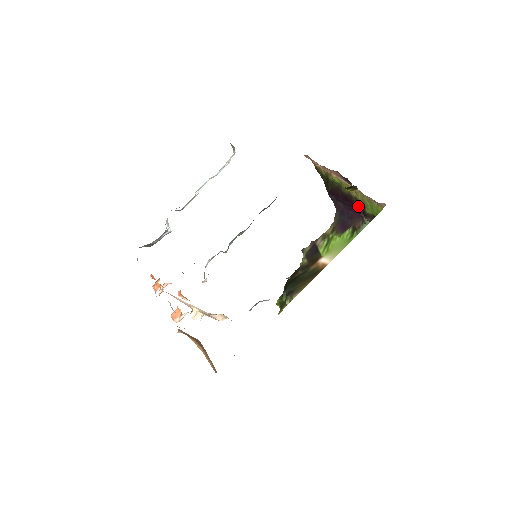
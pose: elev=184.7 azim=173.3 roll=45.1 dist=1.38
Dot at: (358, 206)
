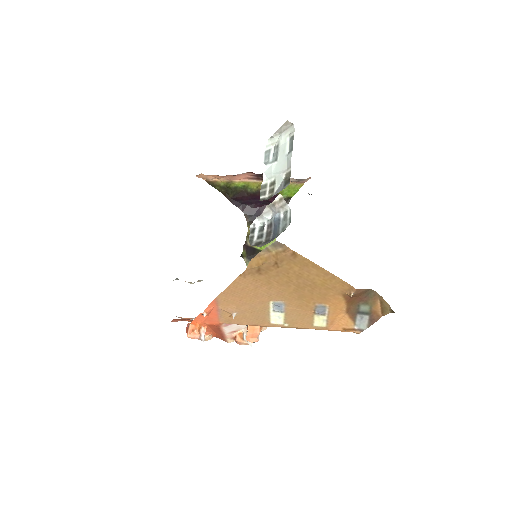
Dot at: occluded
